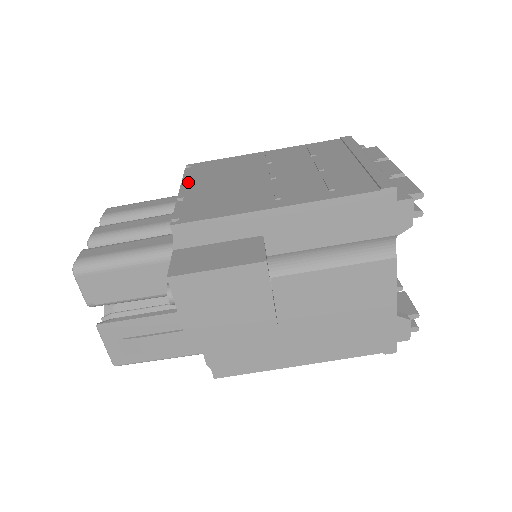
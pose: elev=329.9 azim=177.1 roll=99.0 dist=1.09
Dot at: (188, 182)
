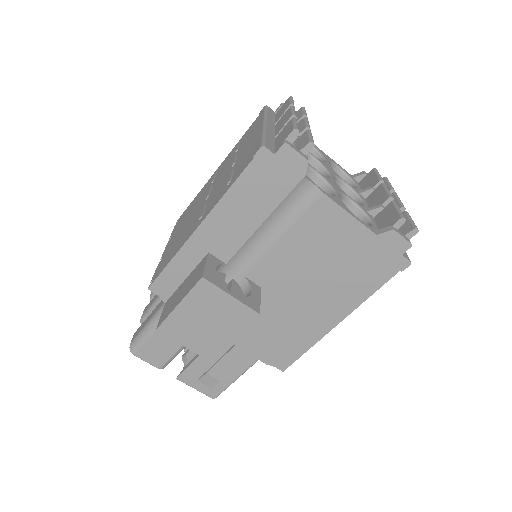
Dot at: (170, 239)
